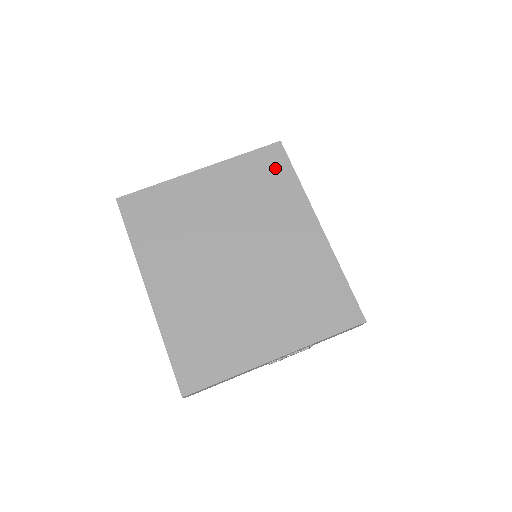
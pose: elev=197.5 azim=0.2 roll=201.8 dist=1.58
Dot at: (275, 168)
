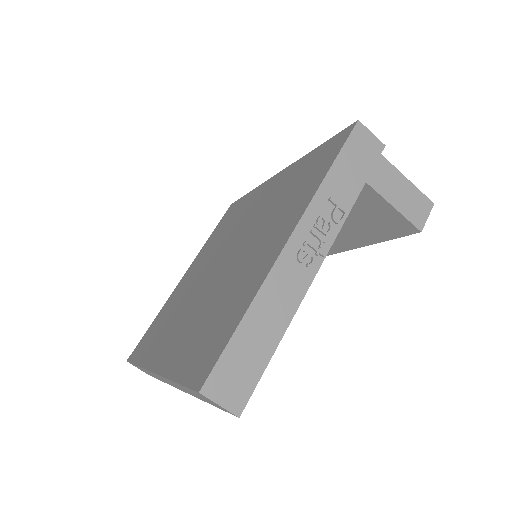
Dot at: (232, 211)
